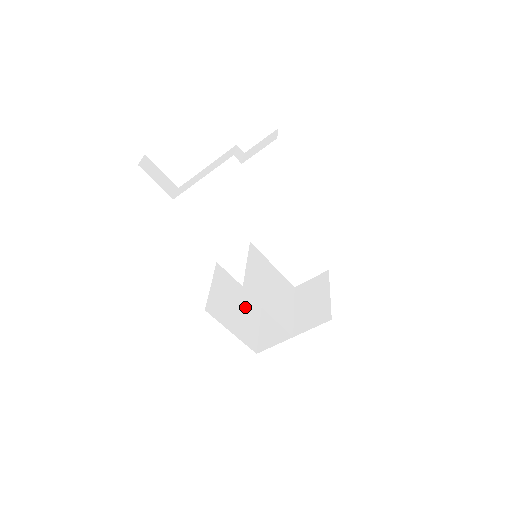
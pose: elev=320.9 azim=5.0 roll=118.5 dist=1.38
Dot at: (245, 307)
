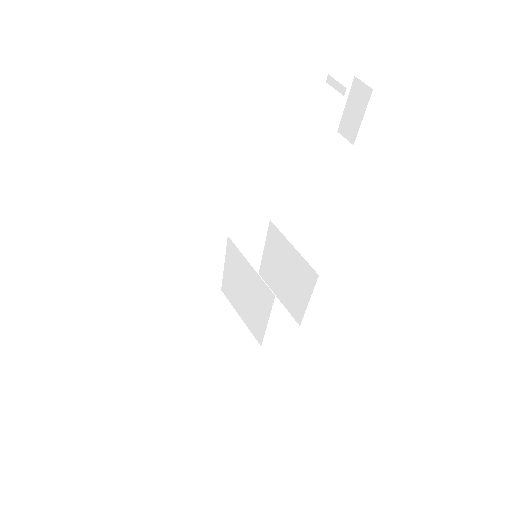
Dot at: occluded
